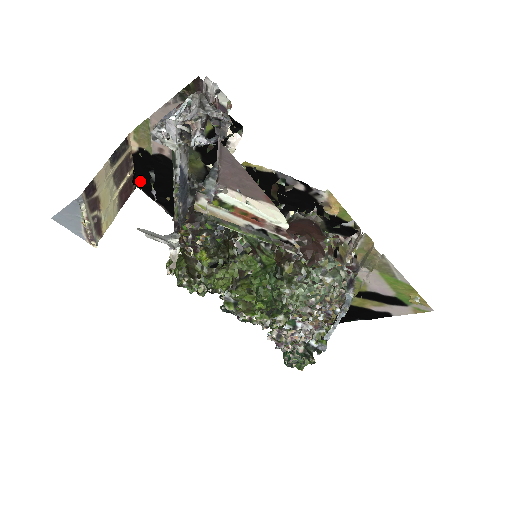
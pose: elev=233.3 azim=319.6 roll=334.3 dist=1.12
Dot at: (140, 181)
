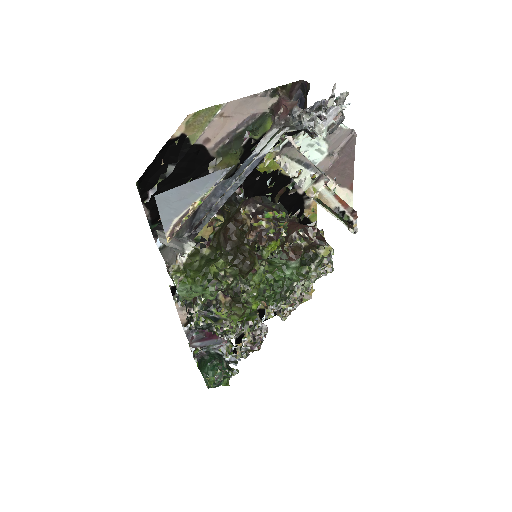
Dot at: (146, 175)
